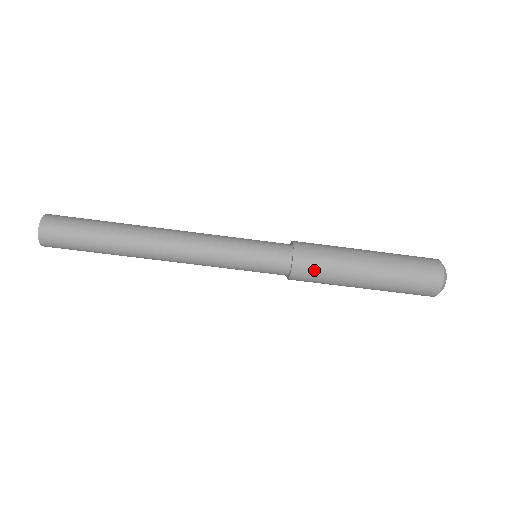
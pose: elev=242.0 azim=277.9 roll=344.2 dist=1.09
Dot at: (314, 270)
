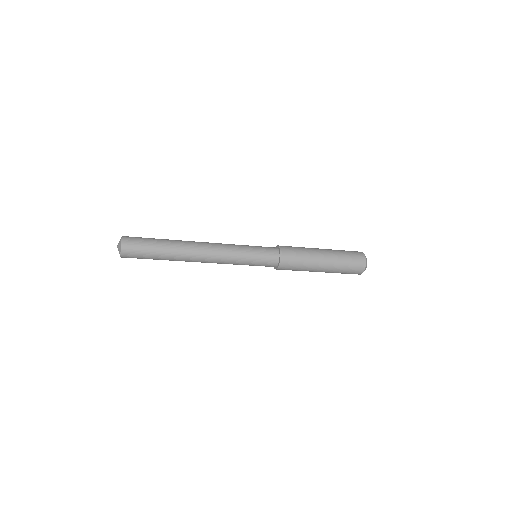
Dot at: (292, 266)
